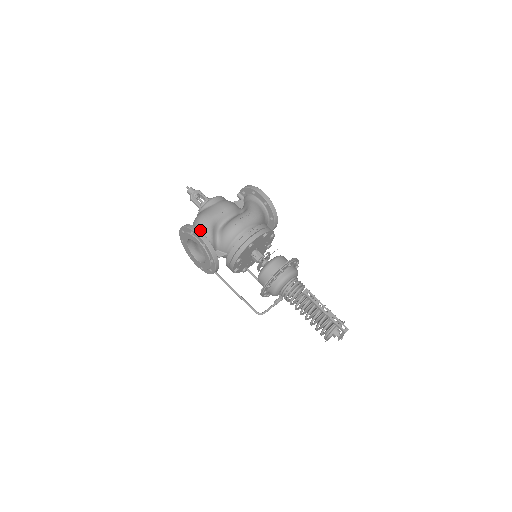
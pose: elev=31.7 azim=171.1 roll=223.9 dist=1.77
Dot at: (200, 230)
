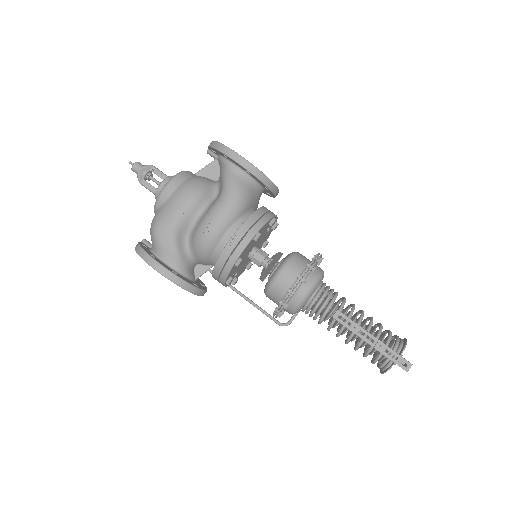
Dot at: (159, 252)
